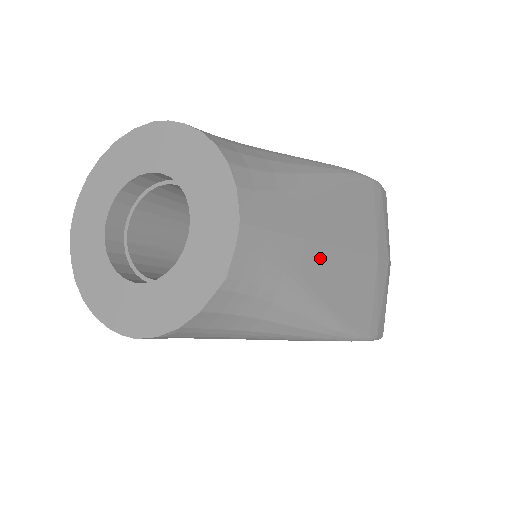
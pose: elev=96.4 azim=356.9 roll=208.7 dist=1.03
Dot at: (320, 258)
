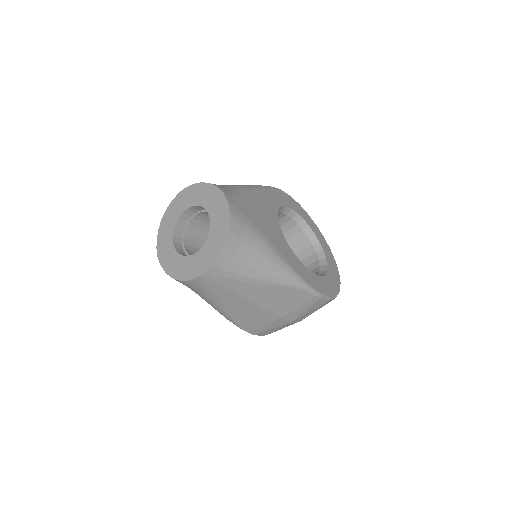
Dot at: (239, 301)
